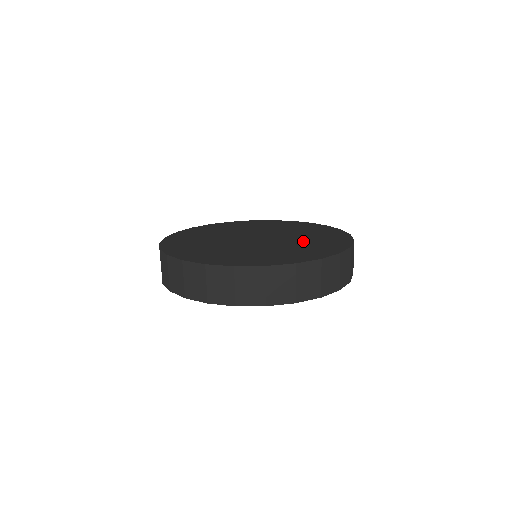
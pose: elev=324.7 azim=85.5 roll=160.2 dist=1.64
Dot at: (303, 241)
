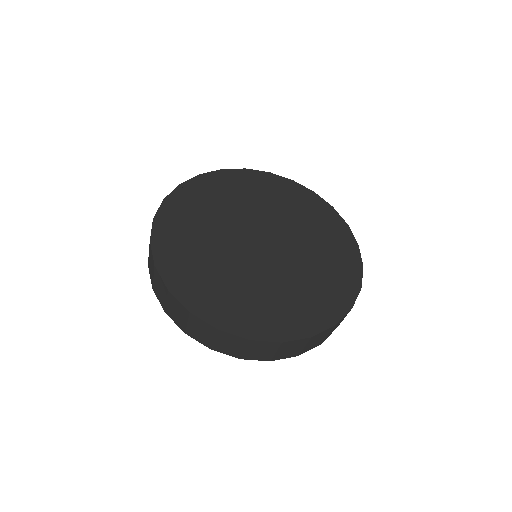
Dot at: (311, 241)
